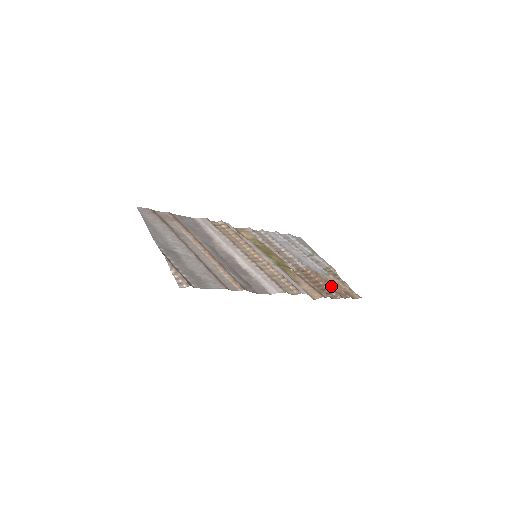
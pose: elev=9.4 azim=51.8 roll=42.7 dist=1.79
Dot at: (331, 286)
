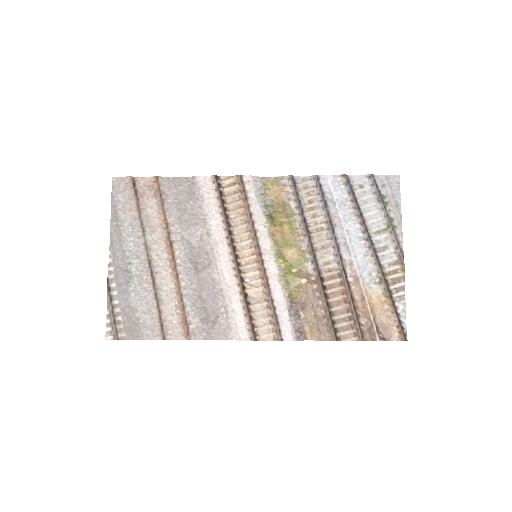
Dot at: (362, 312)
